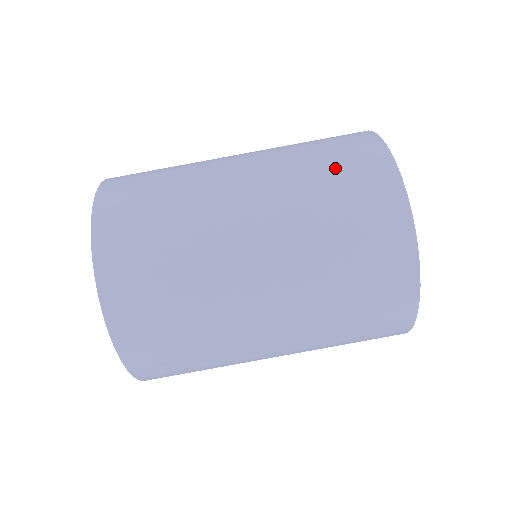
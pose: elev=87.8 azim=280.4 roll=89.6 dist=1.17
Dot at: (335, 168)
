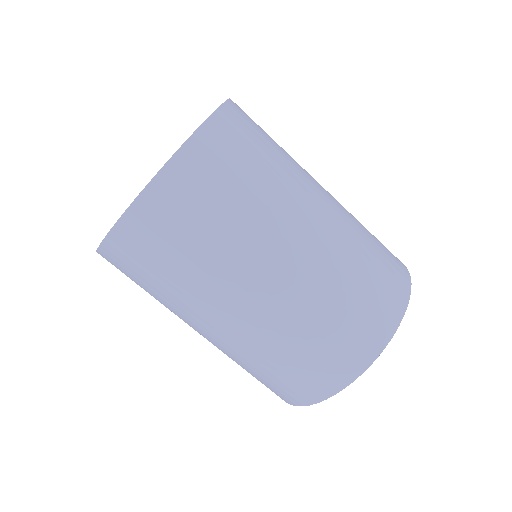
Dot at: occluded
